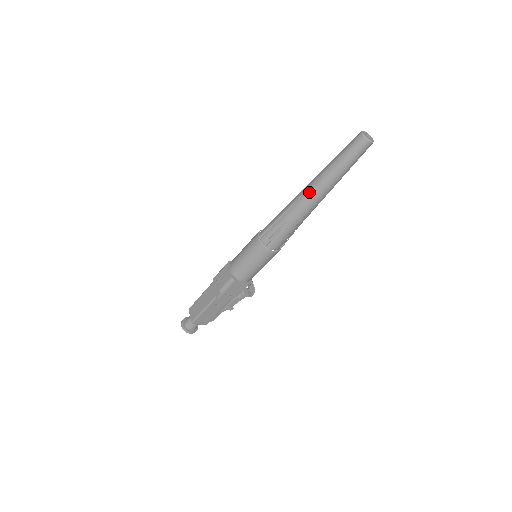
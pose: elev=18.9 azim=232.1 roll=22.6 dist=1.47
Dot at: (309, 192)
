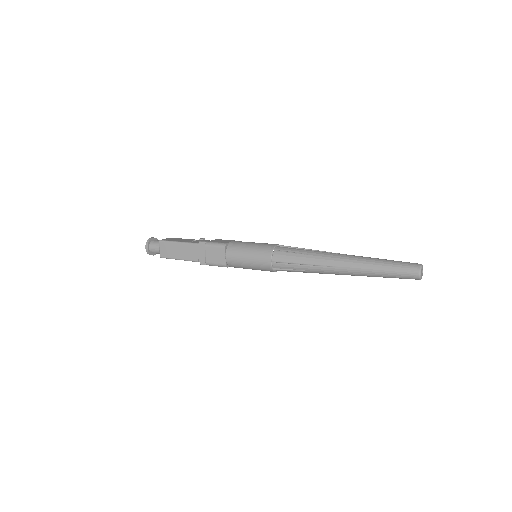
Dot at: (342, 270)
